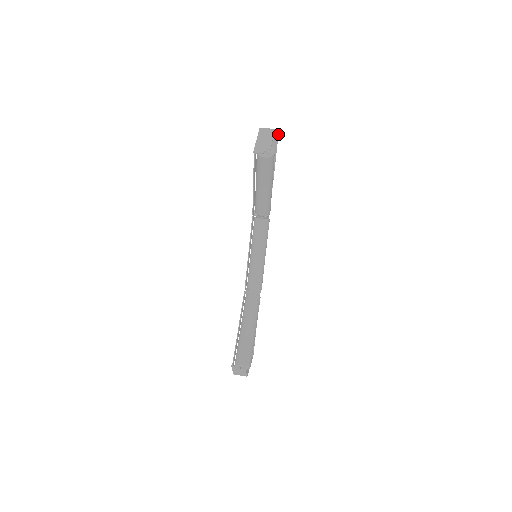
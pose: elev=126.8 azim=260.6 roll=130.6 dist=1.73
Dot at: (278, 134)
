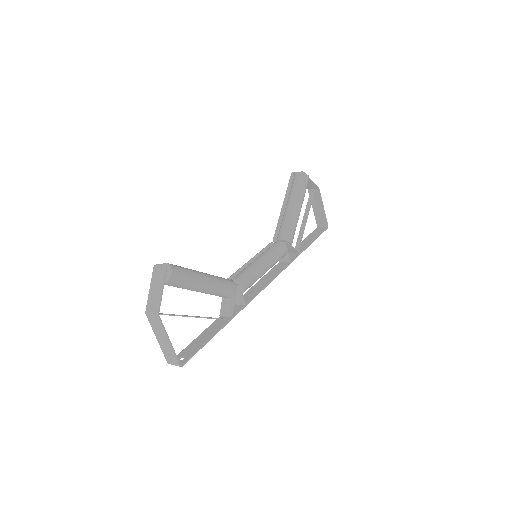
Dot at: (327, 227)
